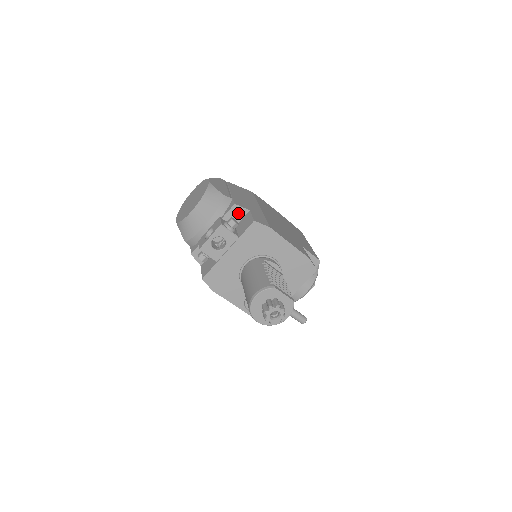
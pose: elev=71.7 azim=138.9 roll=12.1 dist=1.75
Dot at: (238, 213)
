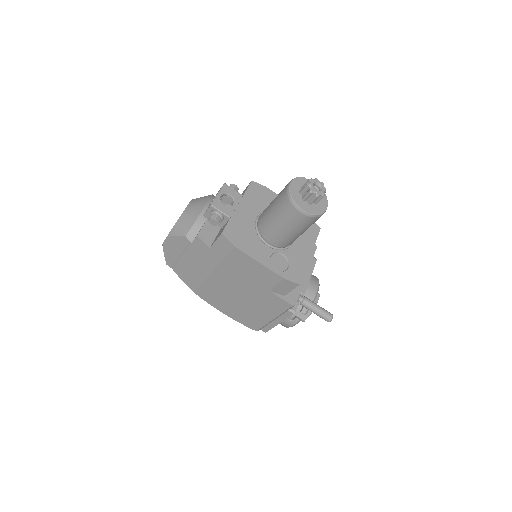
Dot at: occluded
